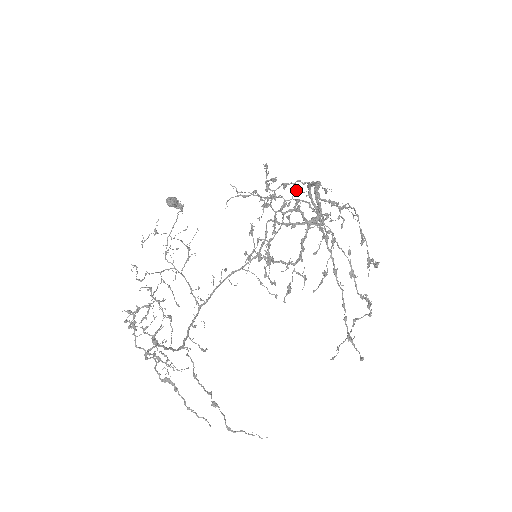
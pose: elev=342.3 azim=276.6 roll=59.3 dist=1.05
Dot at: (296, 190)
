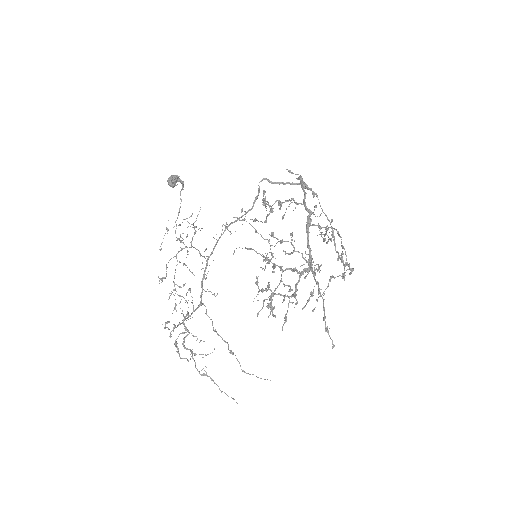
Dot at: (291, 234)
